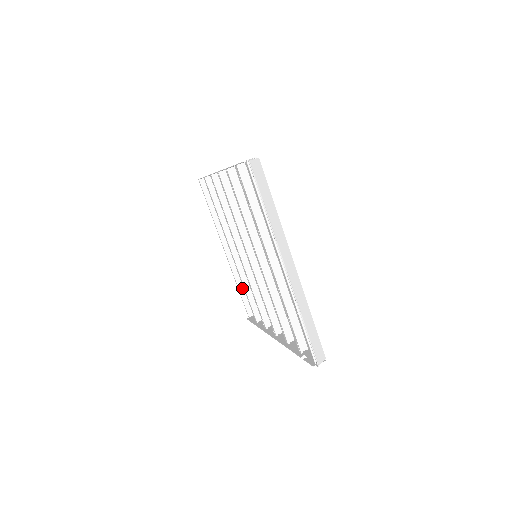
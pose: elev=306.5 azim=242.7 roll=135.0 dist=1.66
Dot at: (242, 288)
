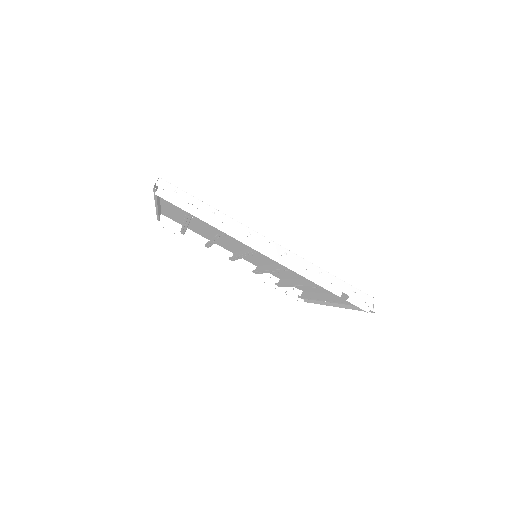
Dot at: occluded
